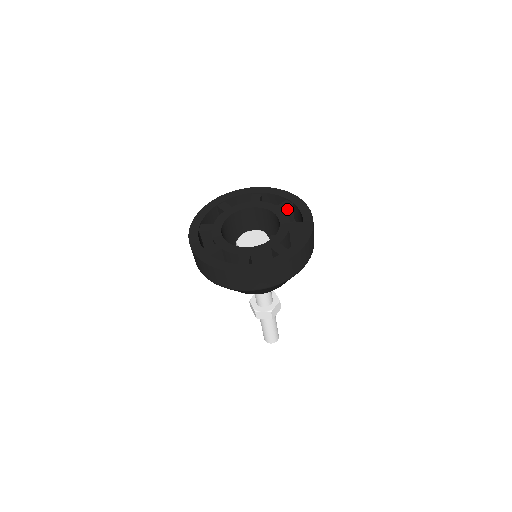
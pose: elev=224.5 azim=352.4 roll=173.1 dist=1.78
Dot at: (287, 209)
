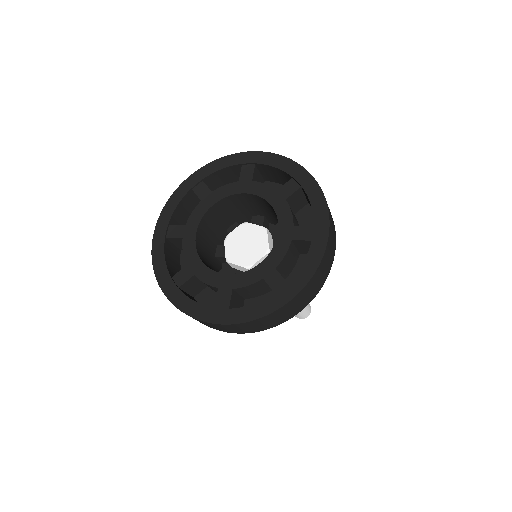
Dot at: (254, 176)
